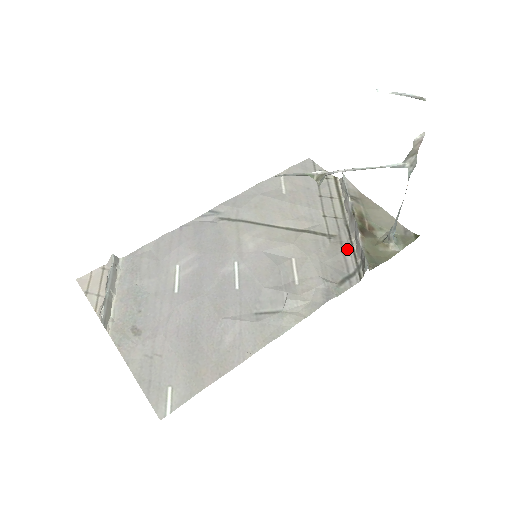
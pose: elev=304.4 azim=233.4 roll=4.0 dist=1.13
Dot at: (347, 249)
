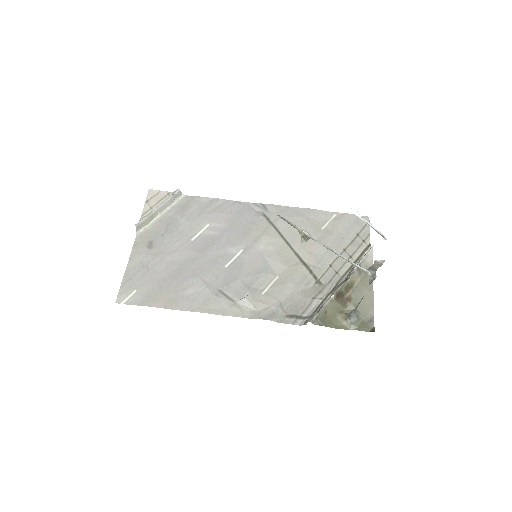
Dot at: (318, 299)
